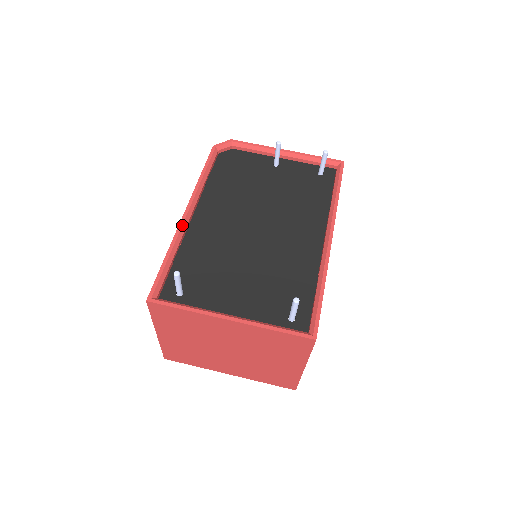
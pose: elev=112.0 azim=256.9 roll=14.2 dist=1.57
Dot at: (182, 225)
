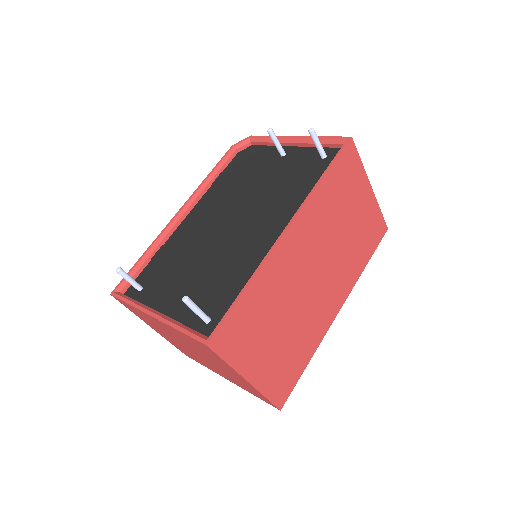
Dot at: (168, 226)
